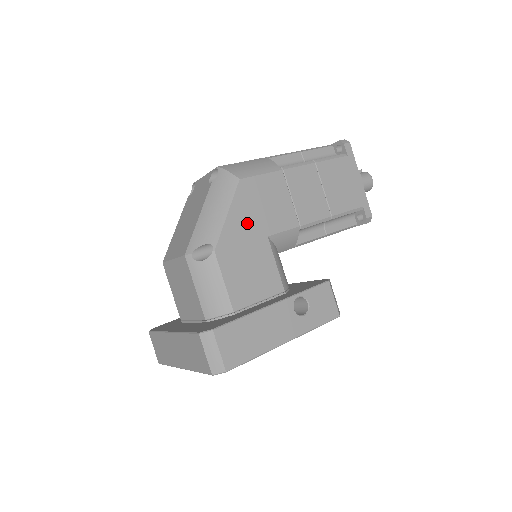
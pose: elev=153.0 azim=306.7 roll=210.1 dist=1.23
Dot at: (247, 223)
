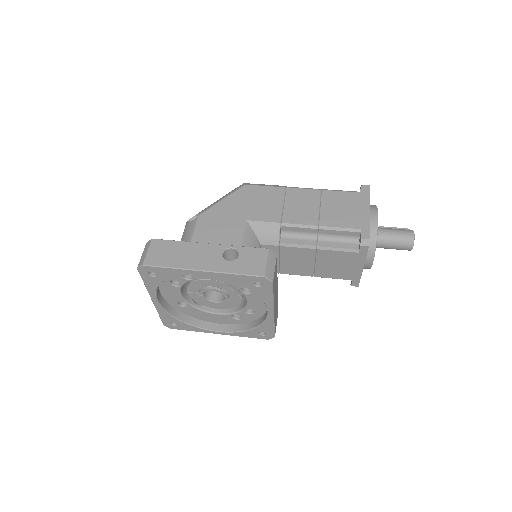
Dot at: (234, 208)
